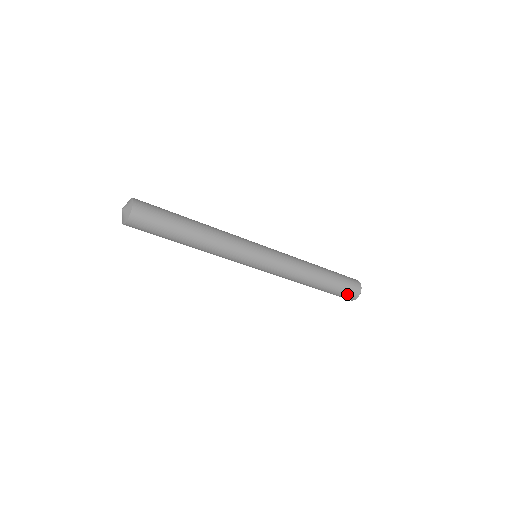
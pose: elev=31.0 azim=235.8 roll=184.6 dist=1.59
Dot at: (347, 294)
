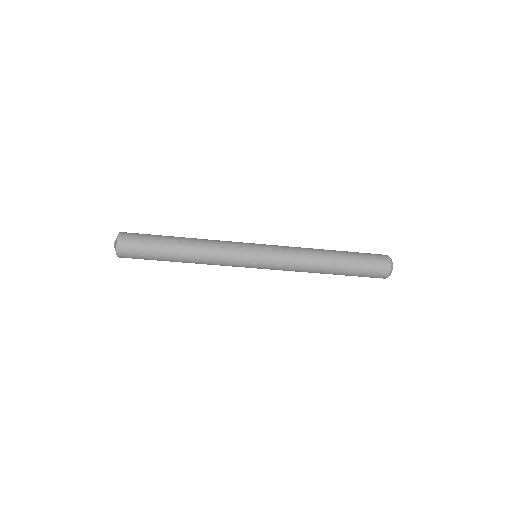
Dot at: (375, 270)
